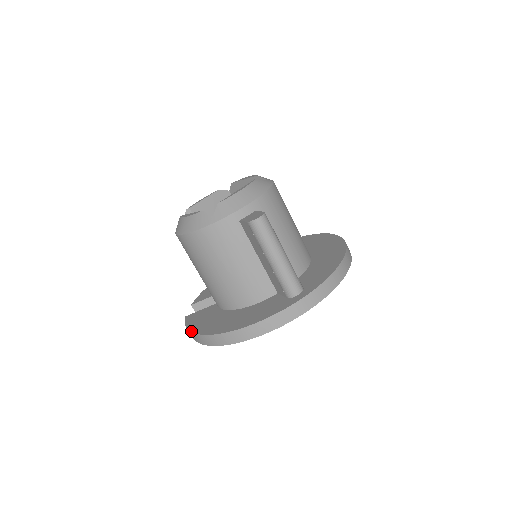
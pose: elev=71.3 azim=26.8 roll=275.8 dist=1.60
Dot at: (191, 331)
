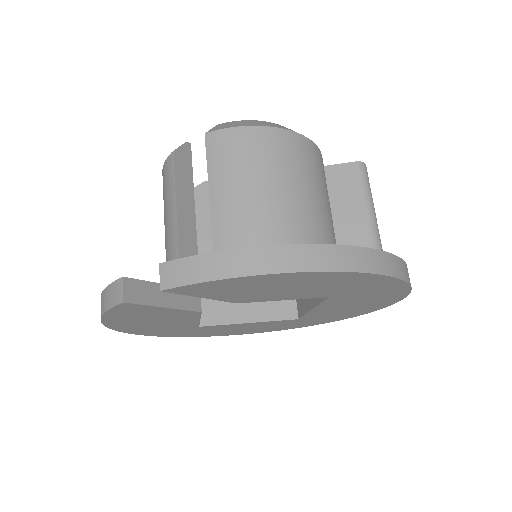
Dot at: occluded
